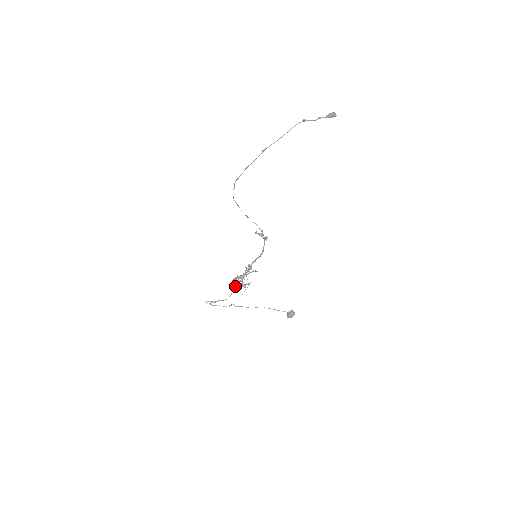
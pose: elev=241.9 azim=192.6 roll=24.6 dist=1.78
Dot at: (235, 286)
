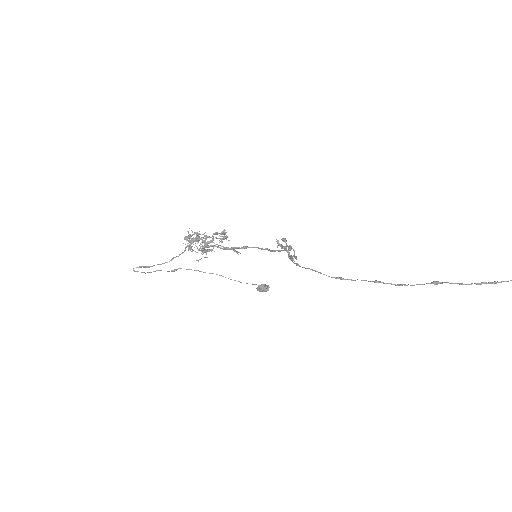
Dot at: (188, 249)
